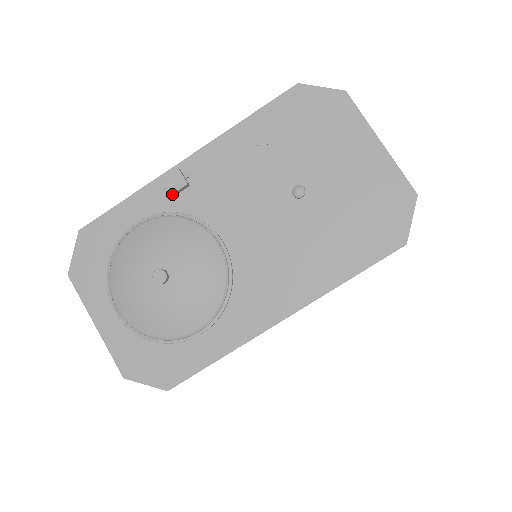
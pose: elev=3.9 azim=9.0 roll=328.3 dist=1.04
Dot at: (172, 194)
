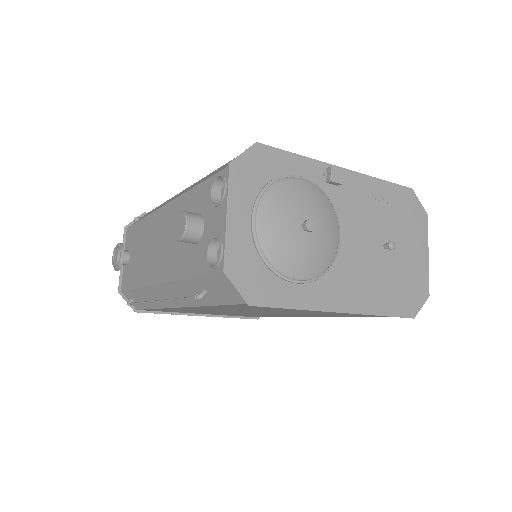
Dot at: (331, 181)
